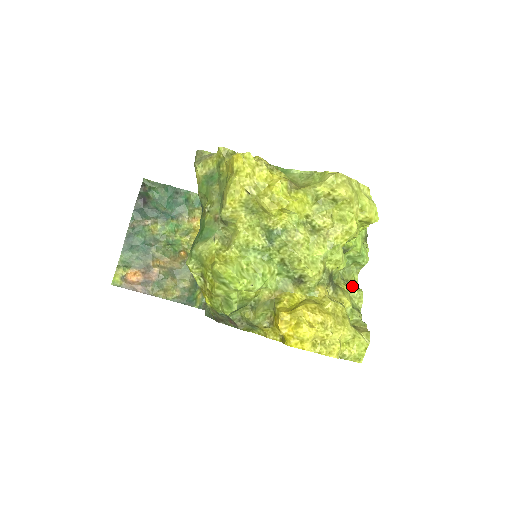
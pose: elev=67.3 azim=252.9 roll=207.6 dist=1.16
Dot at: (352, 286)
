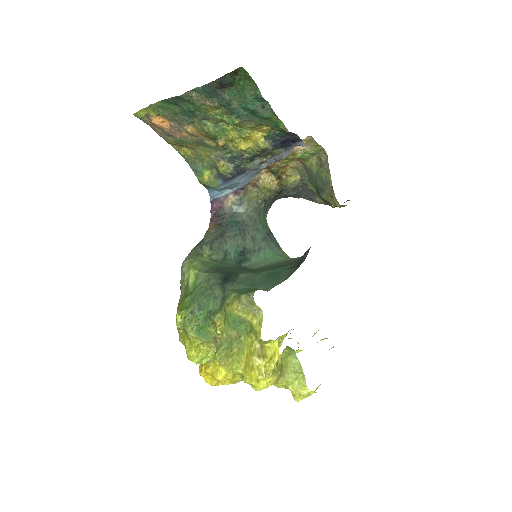
Dot at: occluded
